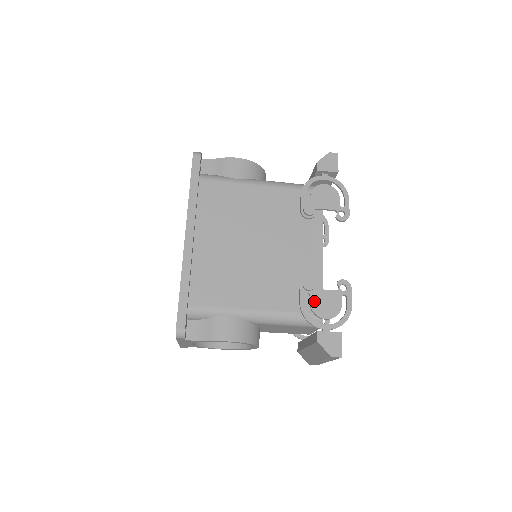
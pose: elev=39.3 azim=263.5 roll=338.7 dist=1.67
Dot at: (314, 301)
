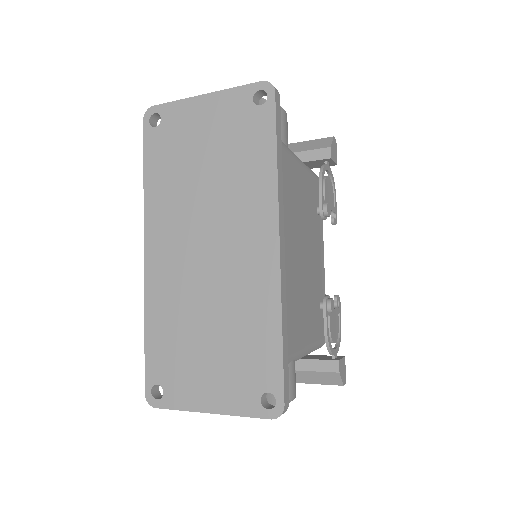
Dot at: (331, 324)
